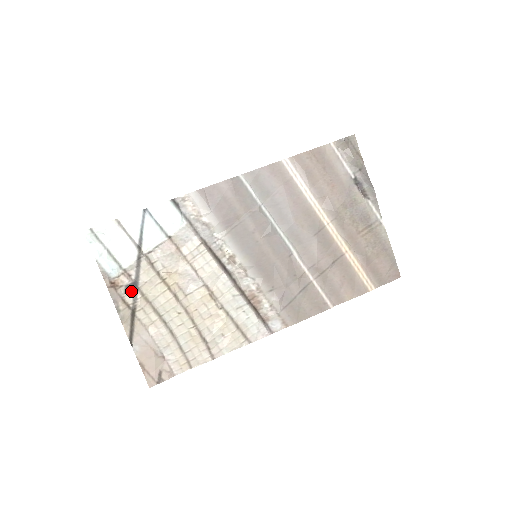
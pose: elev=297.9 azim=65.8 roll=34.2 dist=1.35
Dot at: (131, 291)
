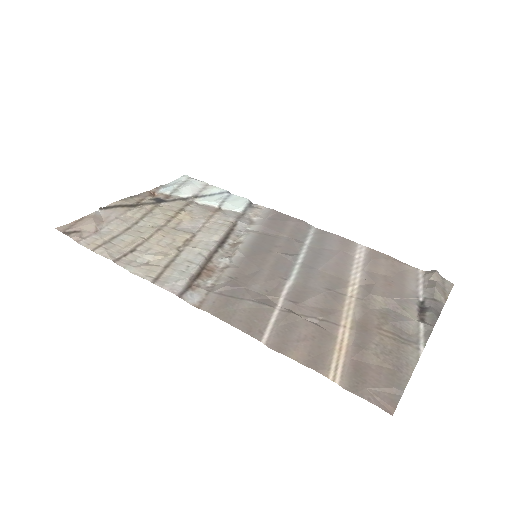
Dot at: (154, 201)
